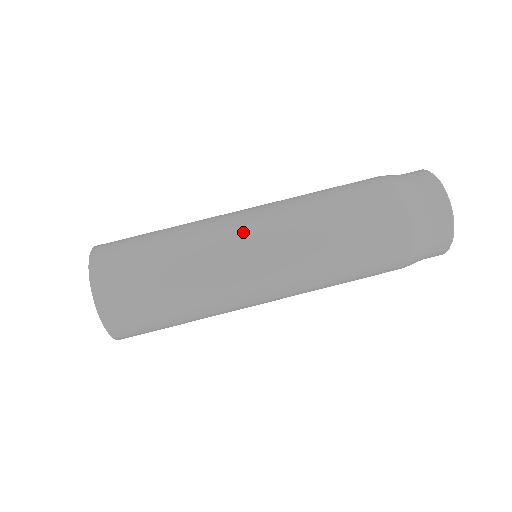
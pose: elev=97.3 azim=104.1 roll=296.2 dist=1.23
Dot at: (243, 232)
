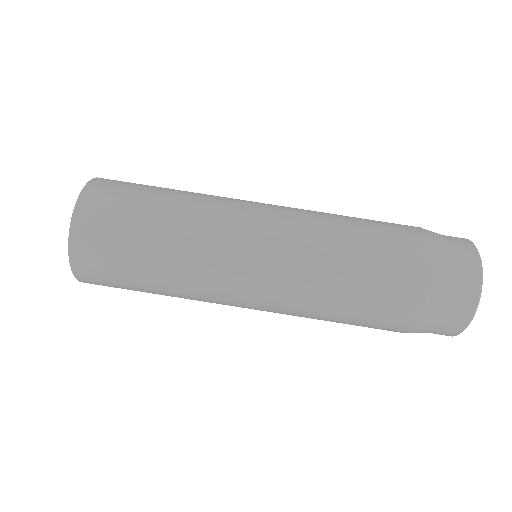
Dot at: (255, 203)
